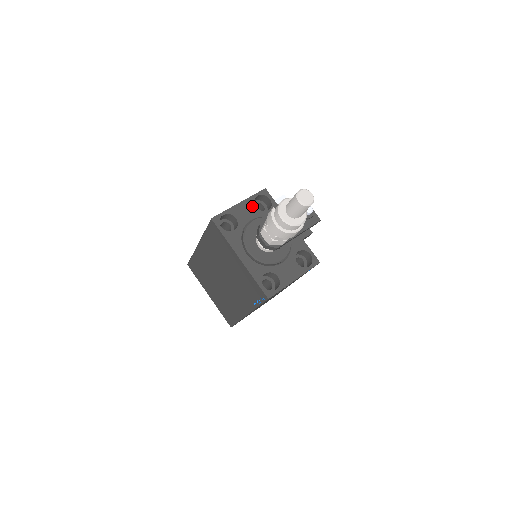
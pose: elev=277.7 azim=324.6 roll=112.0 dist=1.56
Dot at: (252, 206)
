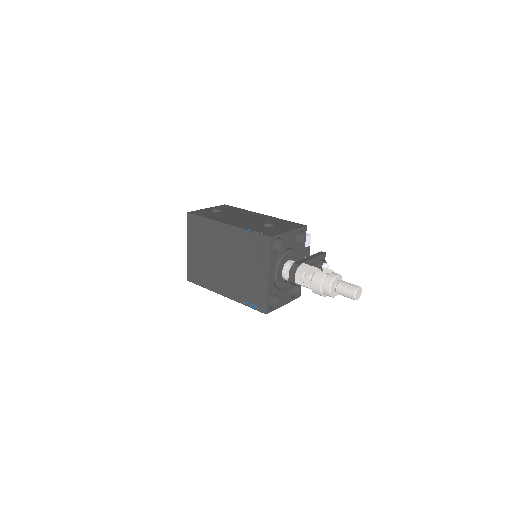
Dot at: (294, 237)
